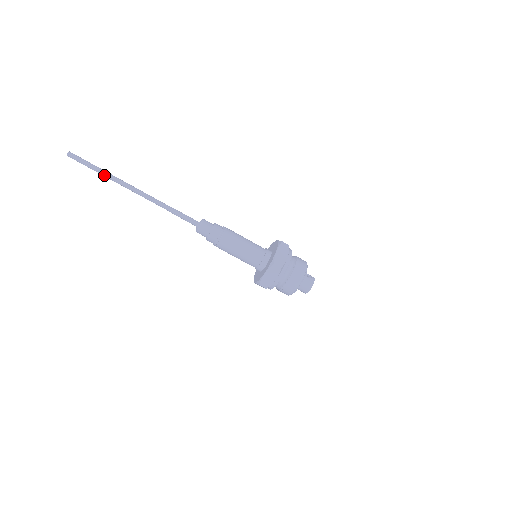
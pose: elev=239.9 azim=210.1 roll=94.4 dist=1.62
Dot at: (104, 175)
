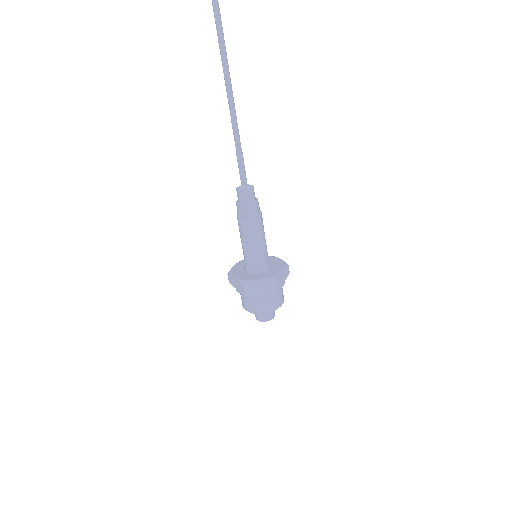
Dot at: (223, 57)
